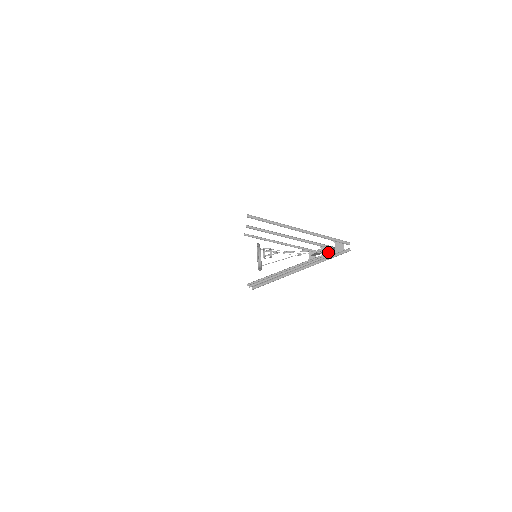
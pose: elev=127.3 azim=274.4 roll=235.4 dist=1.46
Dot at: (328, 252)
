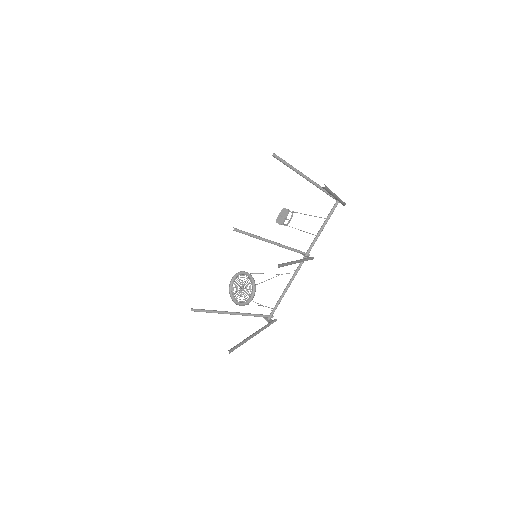
Dot at: (308, 256)
